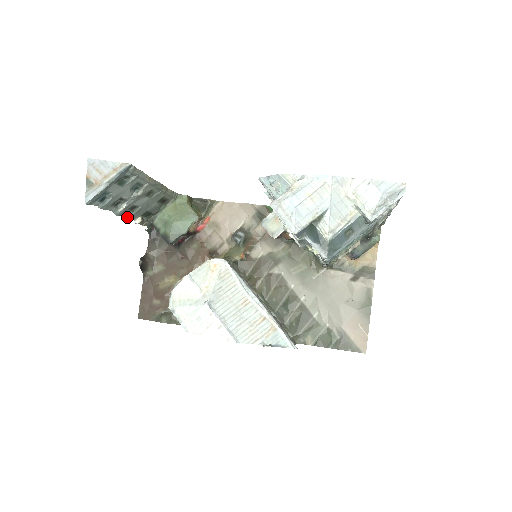
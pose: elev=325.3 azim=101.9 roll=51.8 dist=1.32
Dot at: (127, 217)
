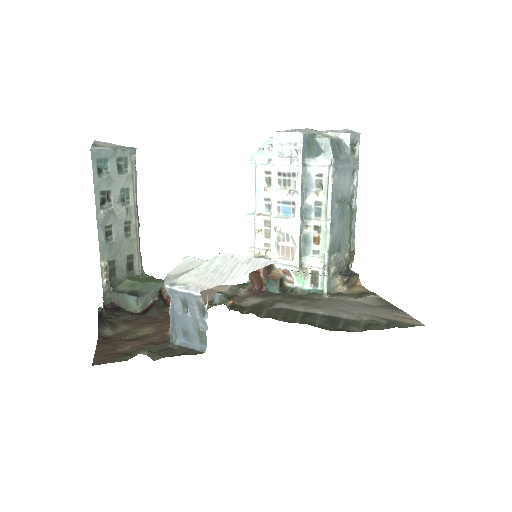
Dot at: (99, 242)
